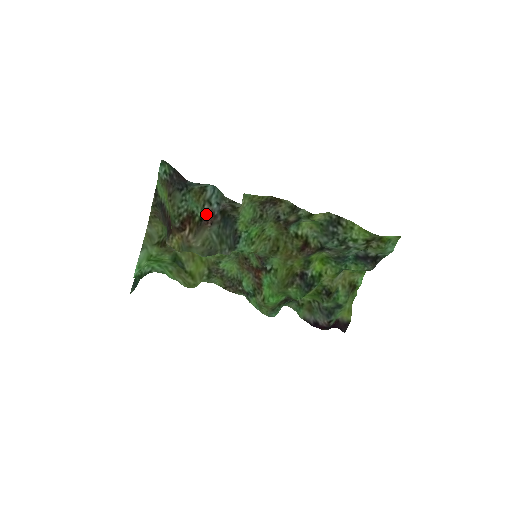
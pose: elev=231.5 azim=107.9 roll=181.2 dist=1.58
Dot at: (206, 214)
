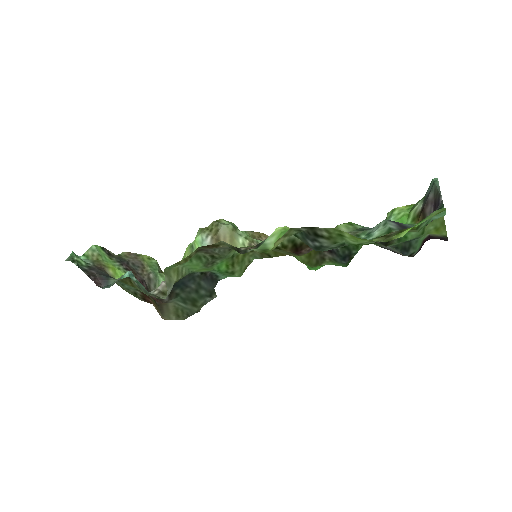
Dot at: occluded
